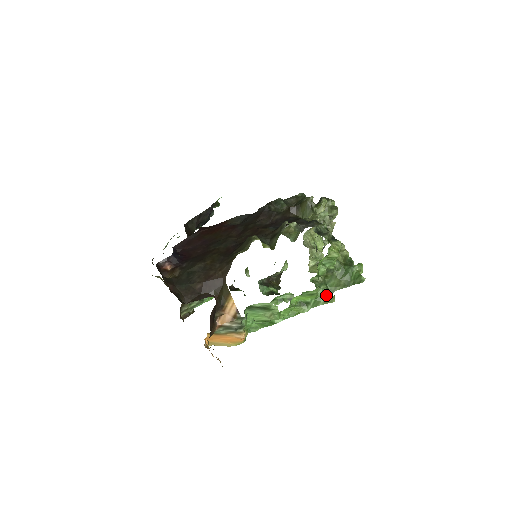
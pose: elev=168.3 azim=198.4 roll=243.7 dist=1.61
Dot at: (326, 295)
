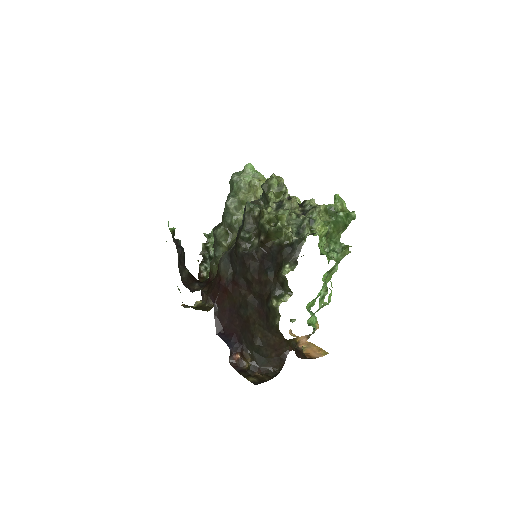
Dot at: (339, 250)
